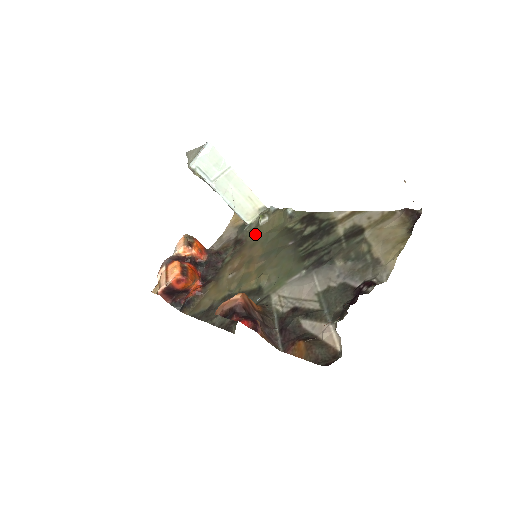
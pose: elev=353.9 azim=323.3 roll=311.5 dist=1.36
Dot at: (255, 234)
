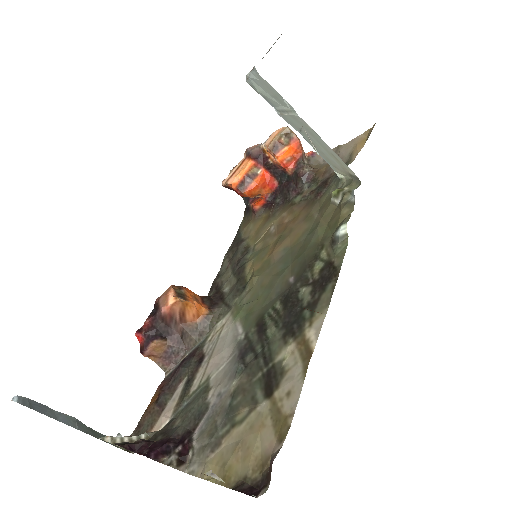
Dot at: (324, 204)
